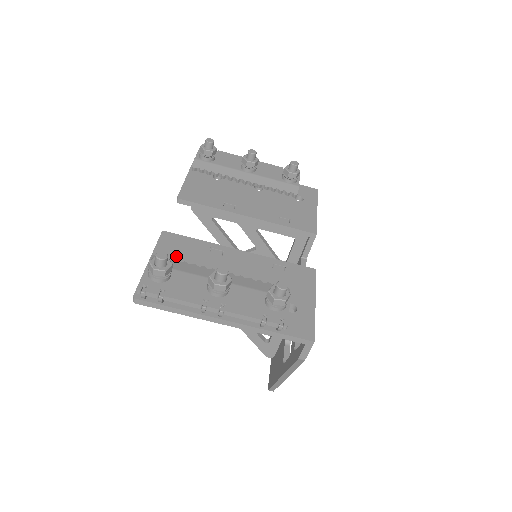
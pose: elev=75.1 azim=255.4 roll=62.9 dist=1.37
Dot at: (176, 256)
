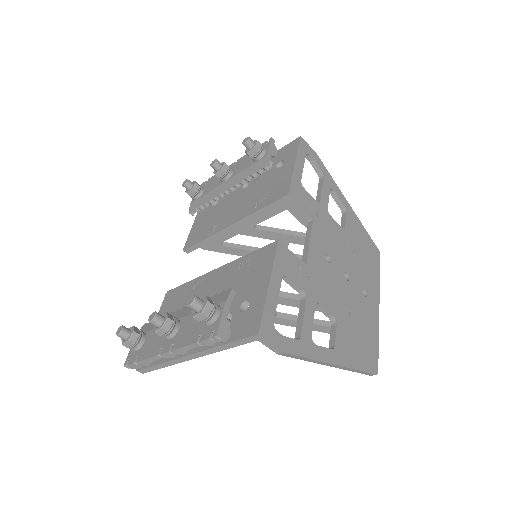
Dot at: (169, 311)
